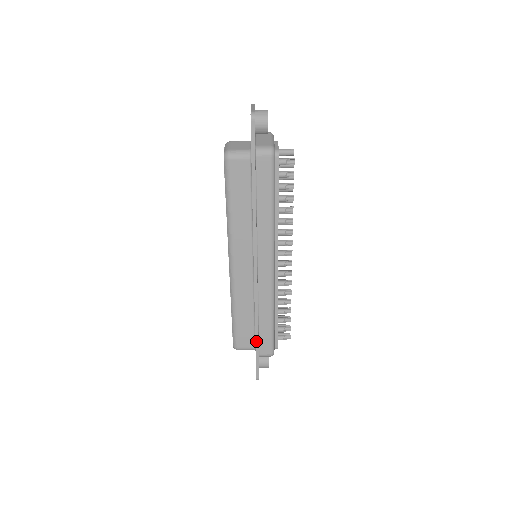
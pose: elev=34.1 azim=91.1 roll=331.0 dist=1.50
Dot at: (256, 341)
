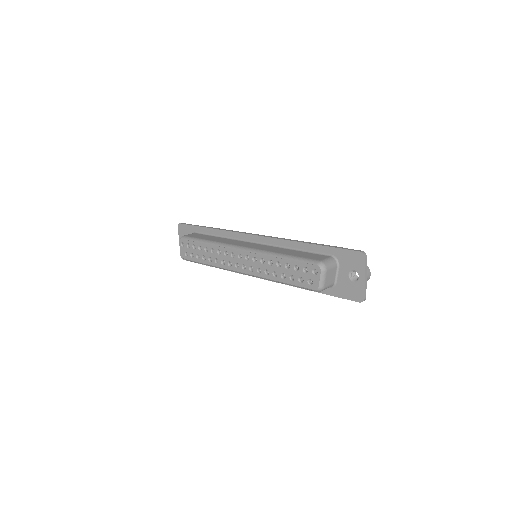
Dot at: occluded
